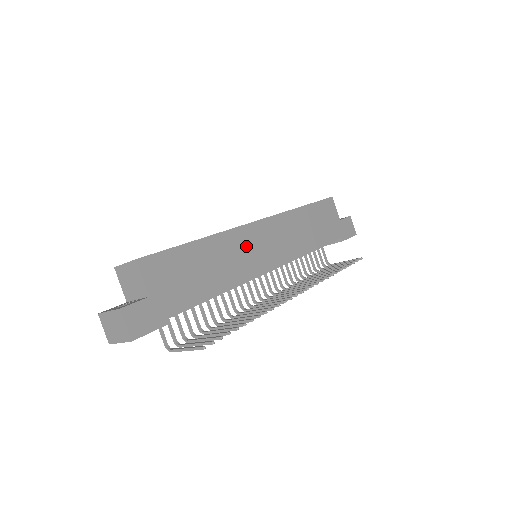
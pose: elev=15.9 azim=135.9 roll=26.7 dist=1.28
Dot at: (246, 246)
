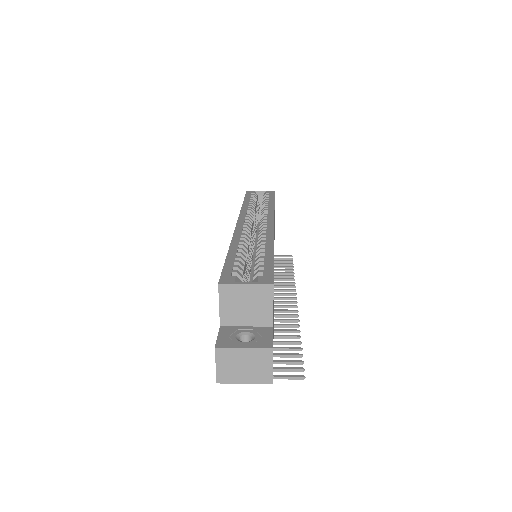
Dot at: occluded
